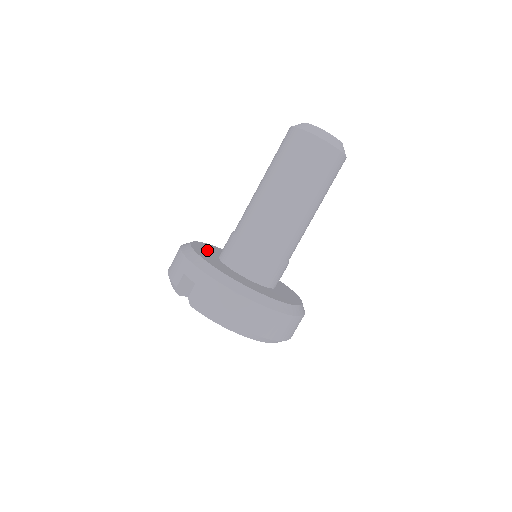
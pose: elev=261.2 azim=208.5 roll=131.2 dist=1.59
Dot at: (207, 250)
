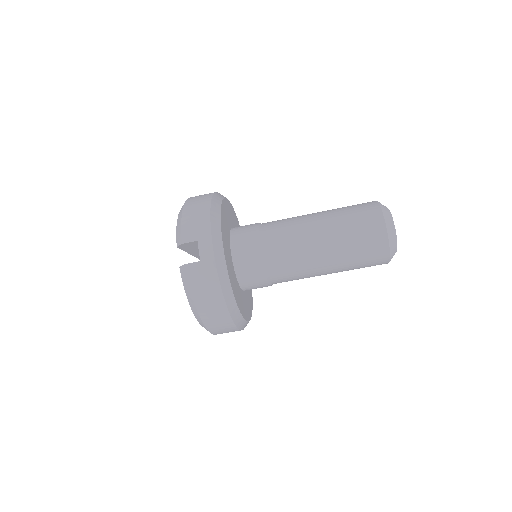
Dot at: (227, 219)
